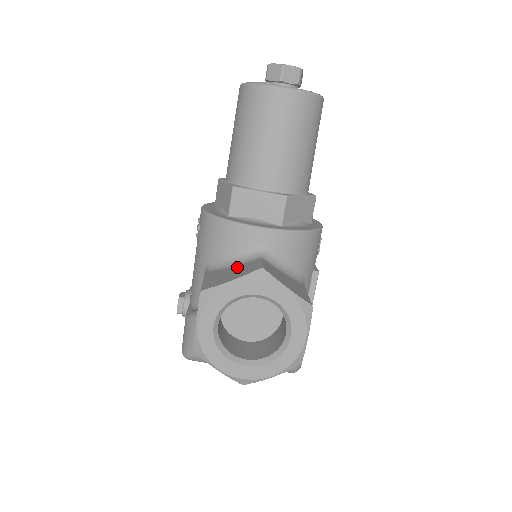
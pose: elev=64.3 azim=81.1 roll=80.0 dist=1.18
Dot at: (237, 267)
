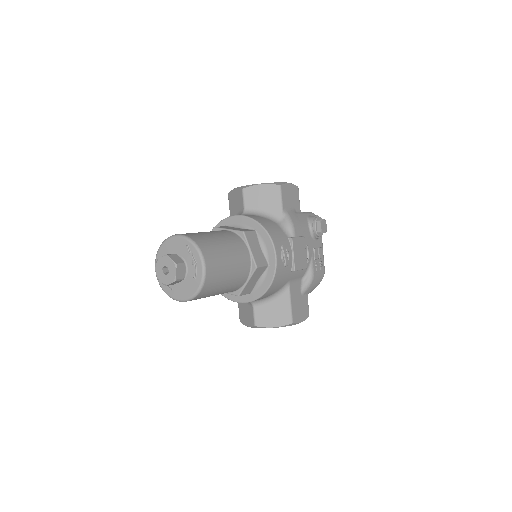
Dot at: (246, 307)
